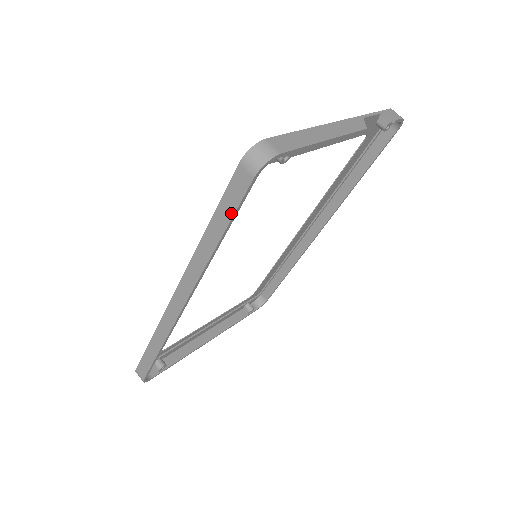
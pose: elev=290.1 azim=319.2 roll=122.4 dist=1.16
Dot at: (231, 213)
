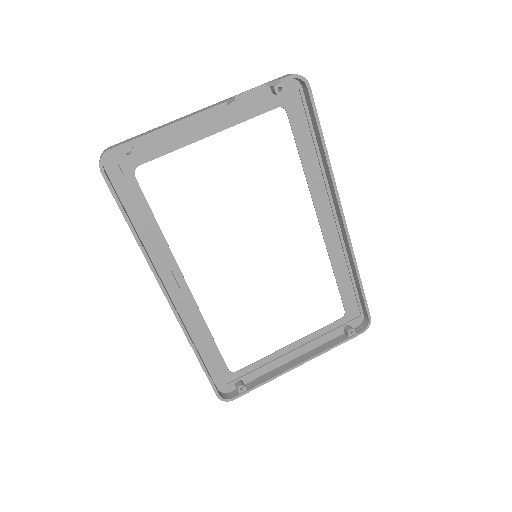
Dot at: (118, 206)
